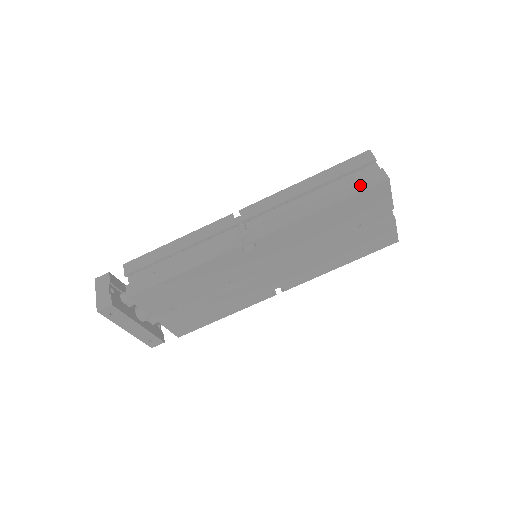
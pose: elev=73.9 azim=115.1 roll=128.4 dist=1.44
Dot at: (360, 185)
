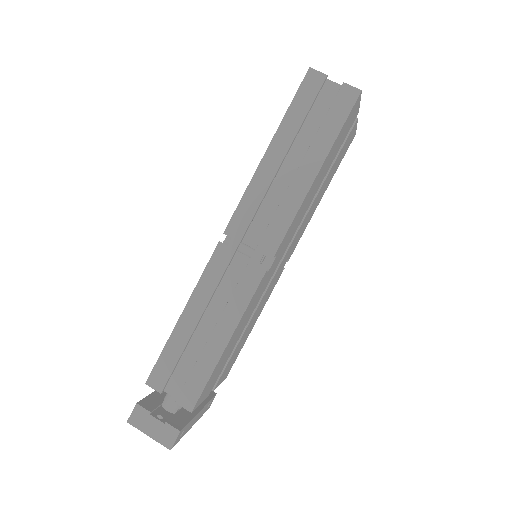
Dot at: (337, 118)
